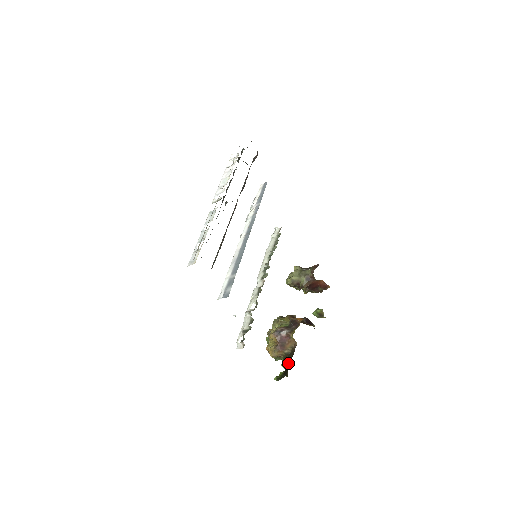
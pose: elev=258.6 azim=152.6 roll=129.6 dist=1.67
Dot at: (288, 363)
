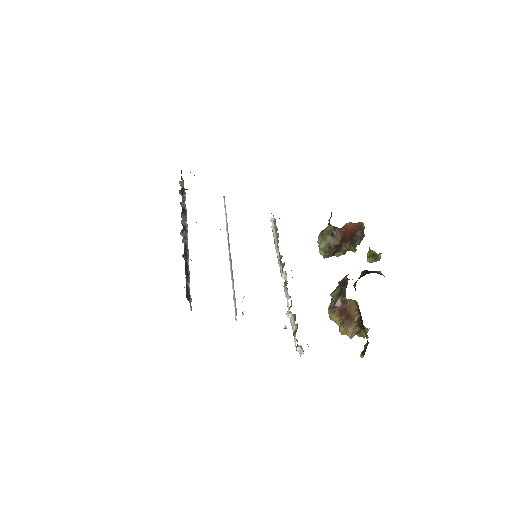
Dot at: (364, 329)
